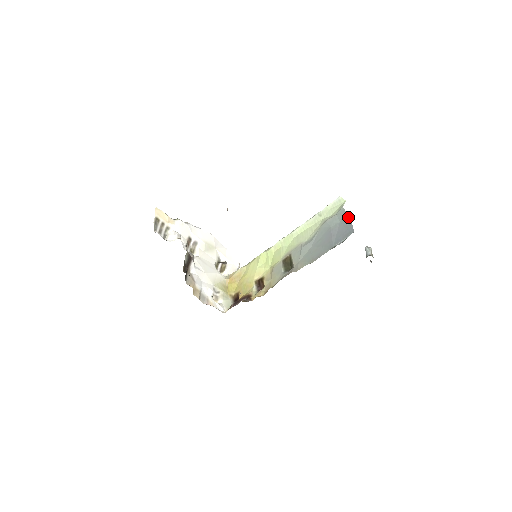
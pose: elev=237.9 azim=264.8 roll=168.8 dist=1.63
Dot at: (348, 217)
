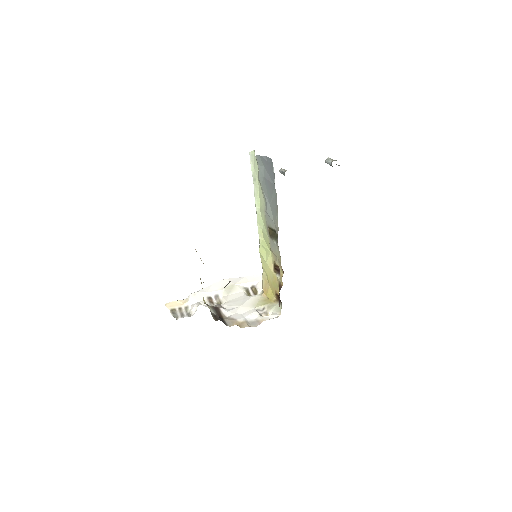
Dot at: (262, 156)
